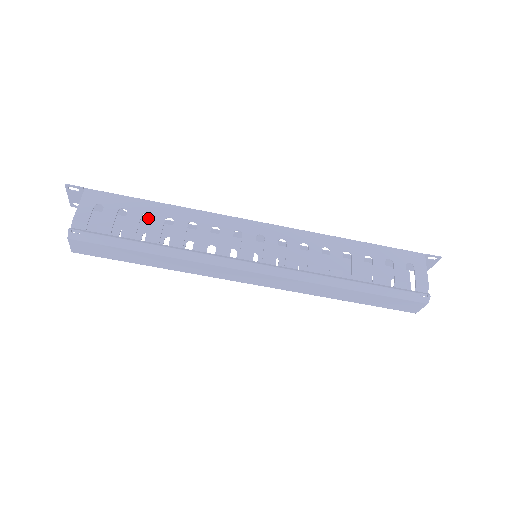
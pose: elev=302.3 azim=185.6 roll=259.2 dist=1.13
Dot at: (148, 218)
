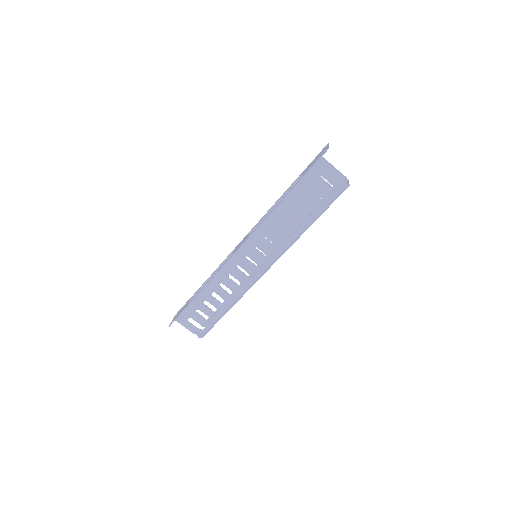
Dot at: (200, 288)
